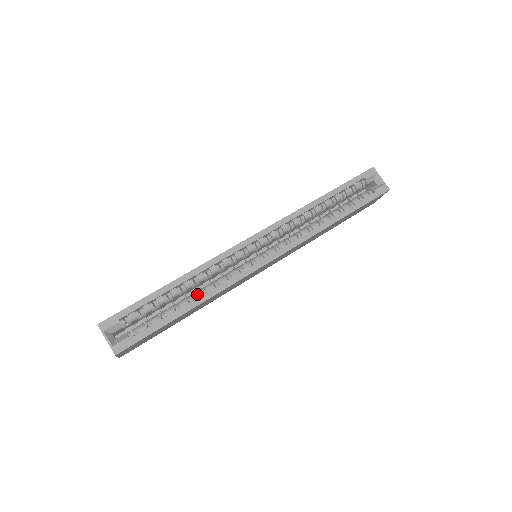
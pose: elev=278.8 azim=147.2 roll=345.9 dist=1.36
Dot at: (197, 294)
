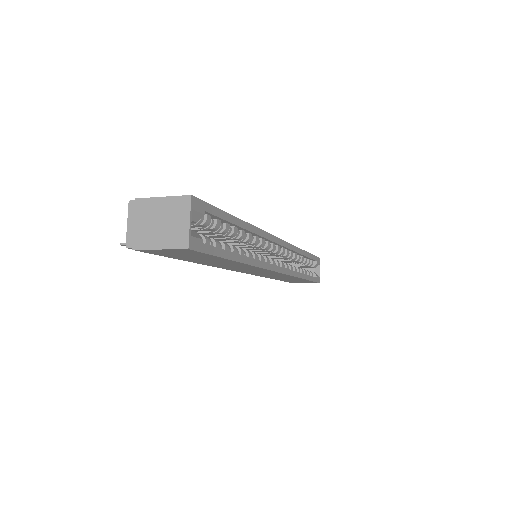
Dot at: occluded
